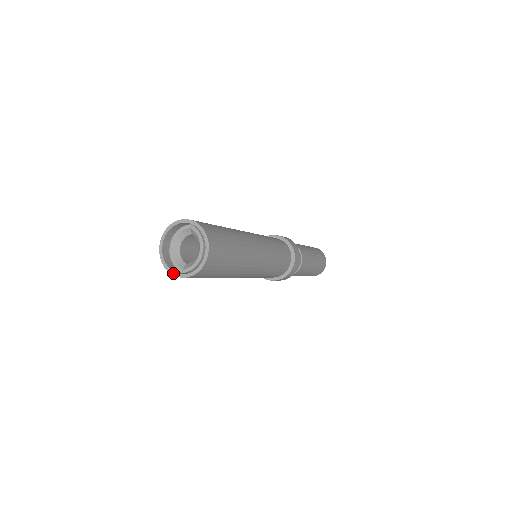
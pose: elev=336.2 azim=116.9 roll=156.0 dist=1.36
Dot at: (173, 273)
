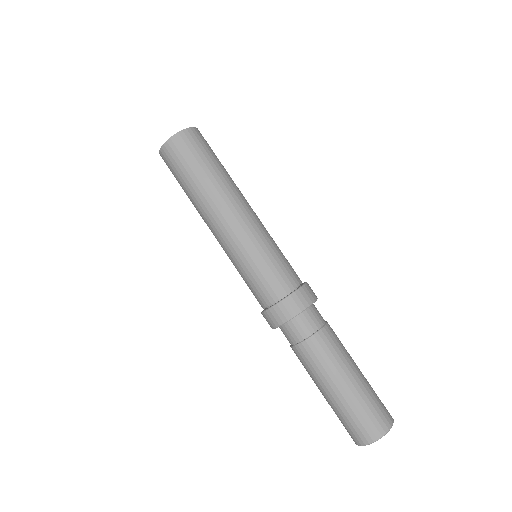
Dot at: (161, 149)
